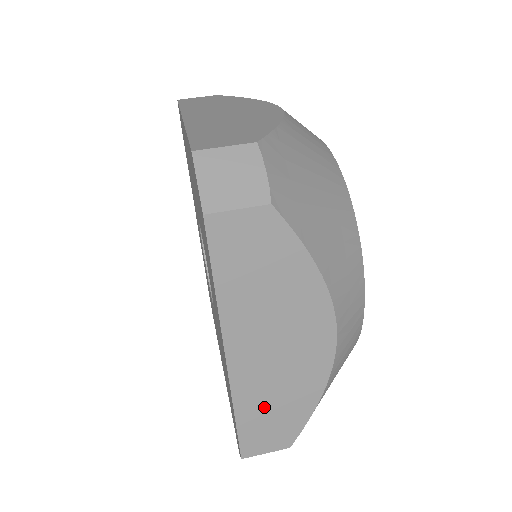
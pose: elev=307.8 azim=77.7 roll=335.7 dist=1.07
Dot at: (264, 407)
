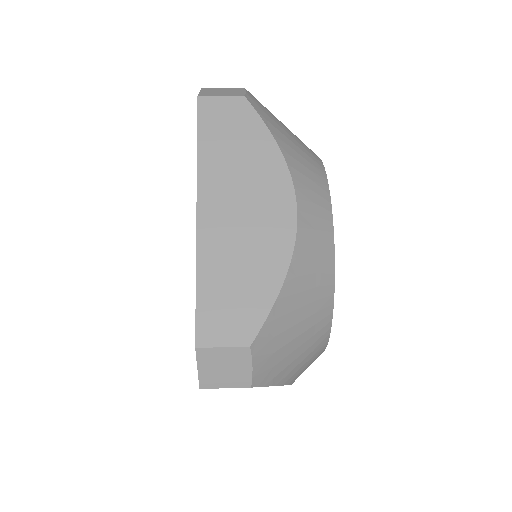
Dot at: (226, 279)
